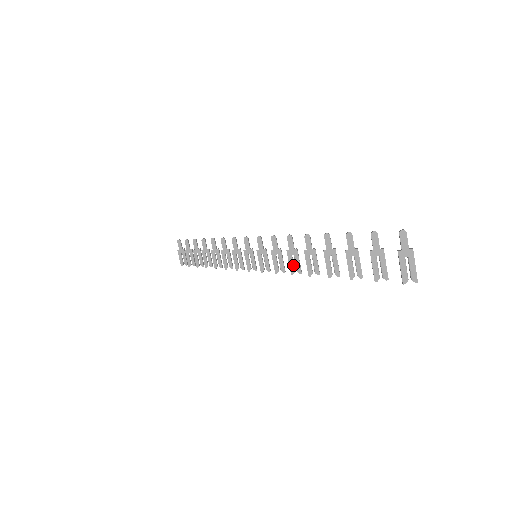
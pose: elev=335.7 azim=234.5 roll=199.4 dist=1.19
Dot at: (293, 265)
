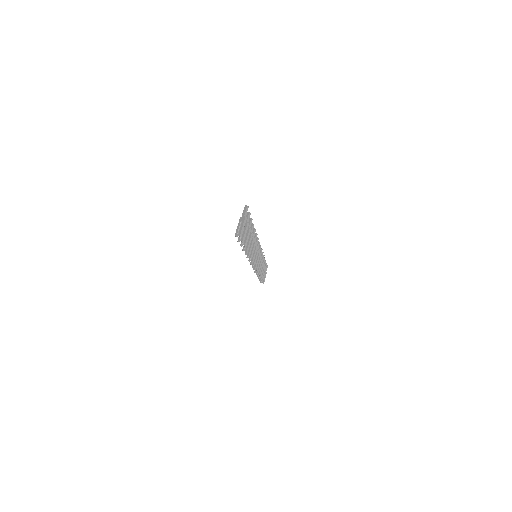
Dot at: occluded
